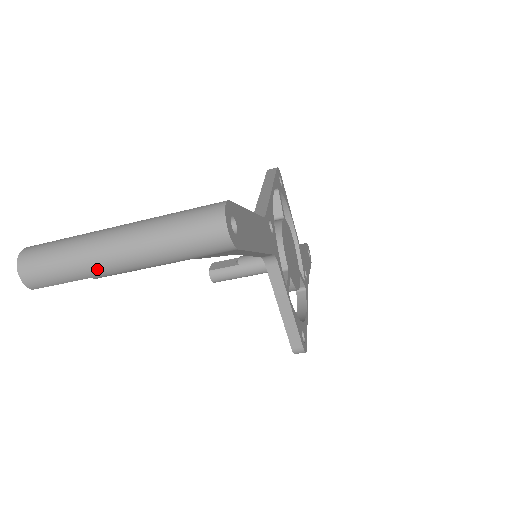
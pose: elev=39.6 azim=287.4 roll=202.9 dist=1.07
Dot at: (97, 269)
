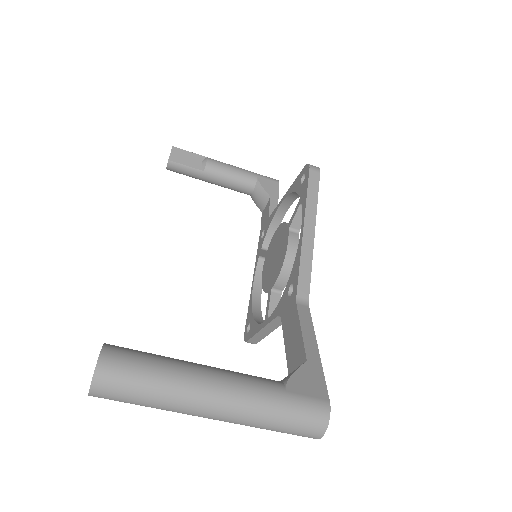
Dot at: occluded
